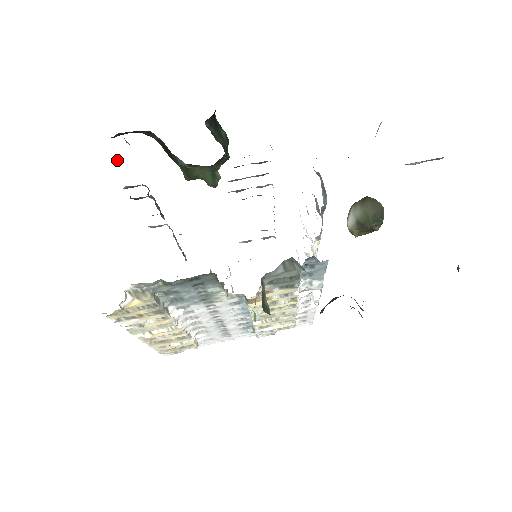
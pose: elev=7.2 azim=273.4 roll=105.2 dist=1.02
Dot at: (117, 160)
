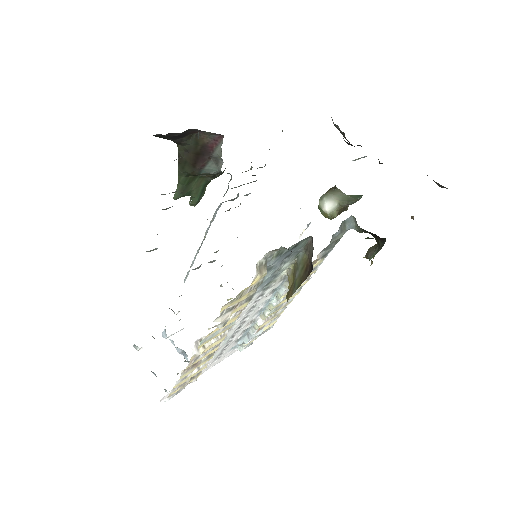
Dot at: occluded
